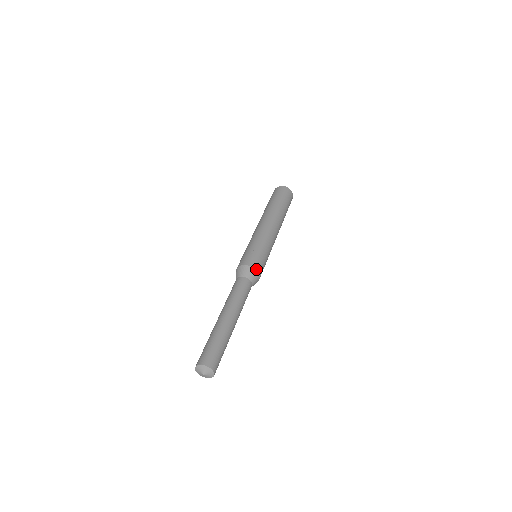
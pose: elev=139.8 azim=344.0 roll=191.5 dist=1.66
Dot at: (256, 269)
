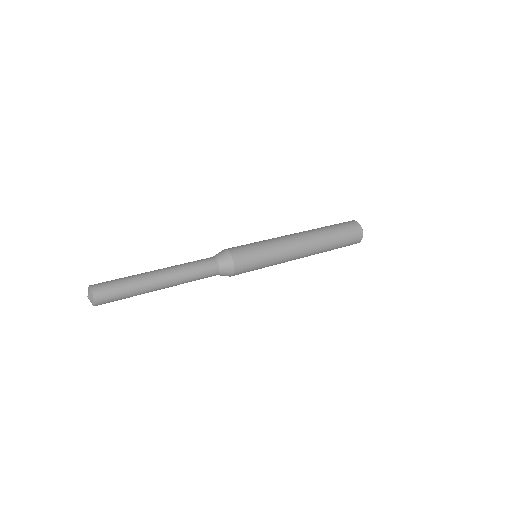
Dot at: (227, 249)
